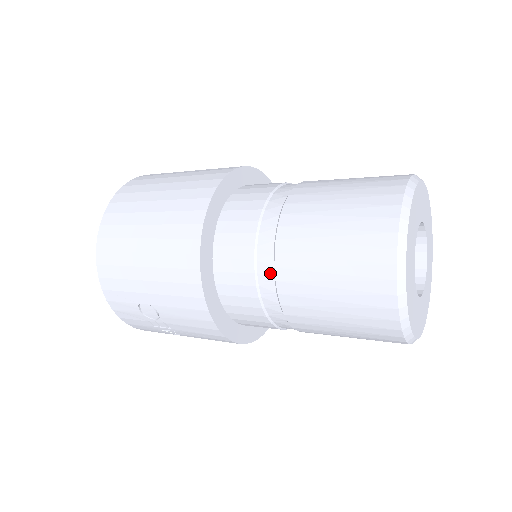
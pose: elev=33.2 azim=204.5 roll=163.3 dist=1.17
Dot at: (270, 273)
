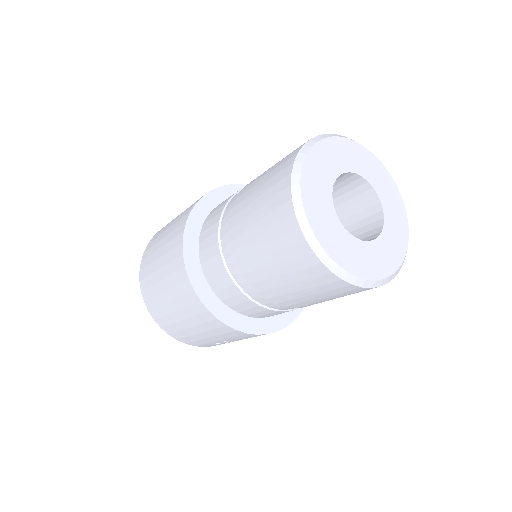
Dot at: (259, 296)
